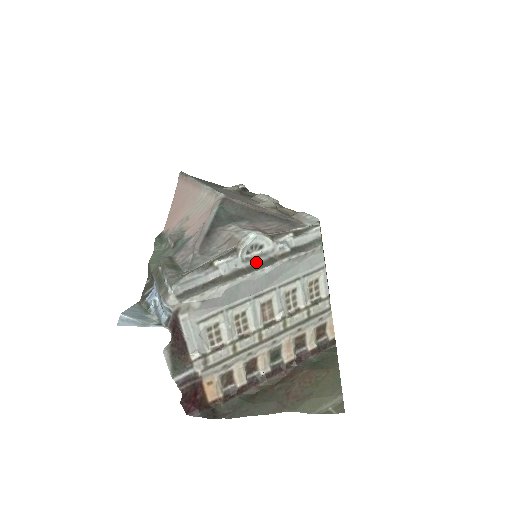
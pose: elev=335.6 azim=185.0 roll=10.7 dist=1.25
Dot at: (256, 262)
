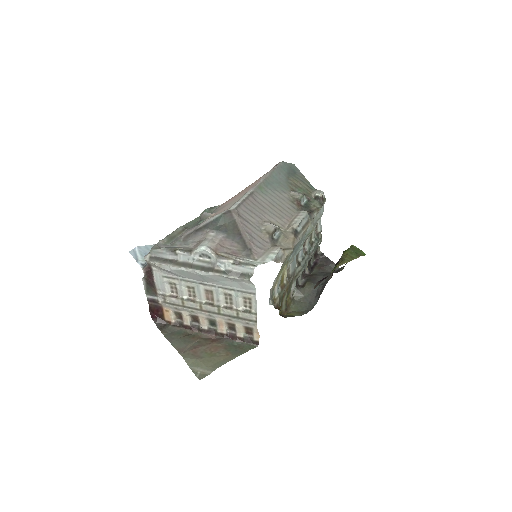
Dot at: (201, 264)
